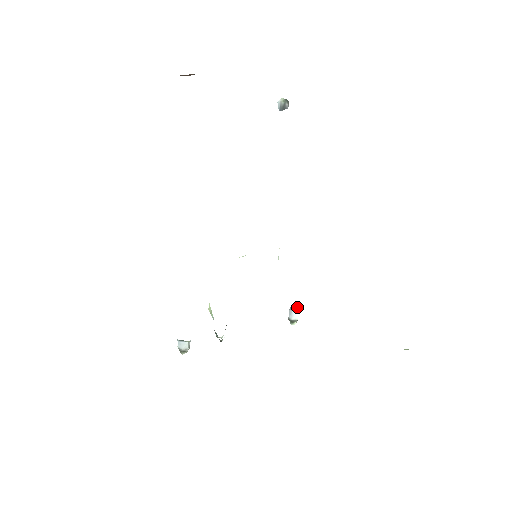
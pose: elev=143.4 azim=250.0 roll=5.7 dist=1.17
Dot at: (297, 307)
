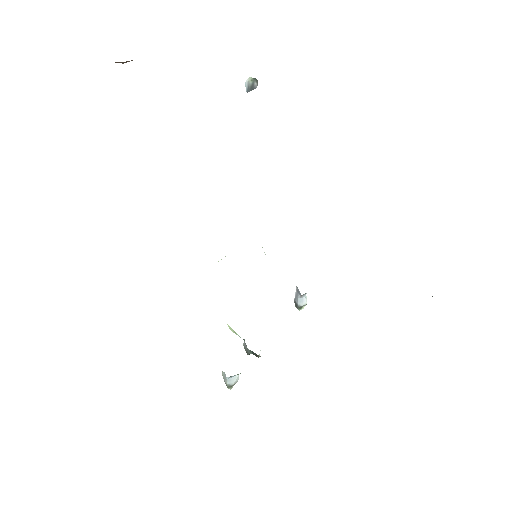
Dot at: occluded
